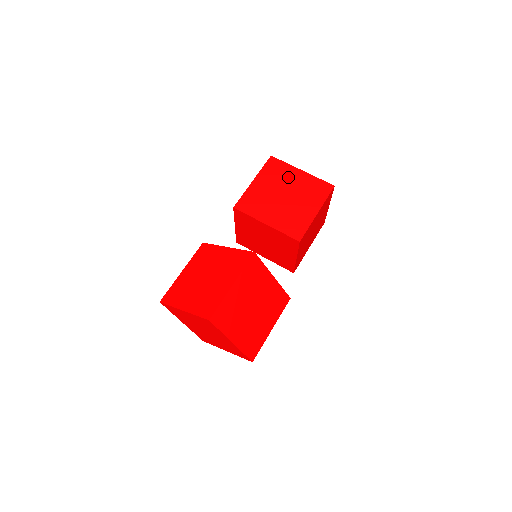
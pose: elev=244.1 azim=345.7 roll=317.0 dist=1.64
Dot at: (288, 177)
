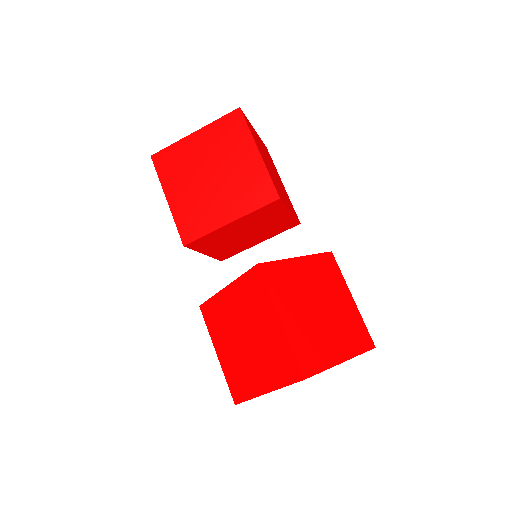
Dot at: (191, 155)
